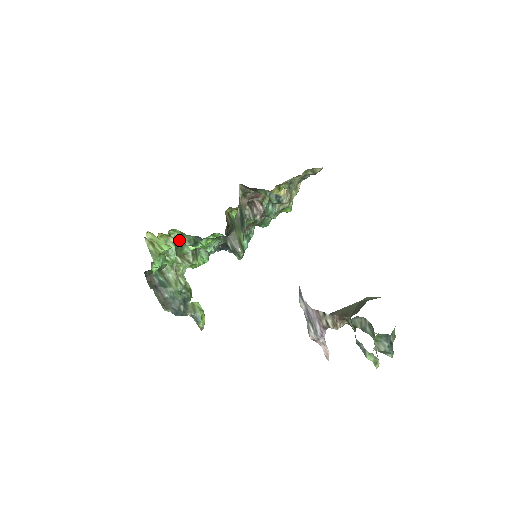
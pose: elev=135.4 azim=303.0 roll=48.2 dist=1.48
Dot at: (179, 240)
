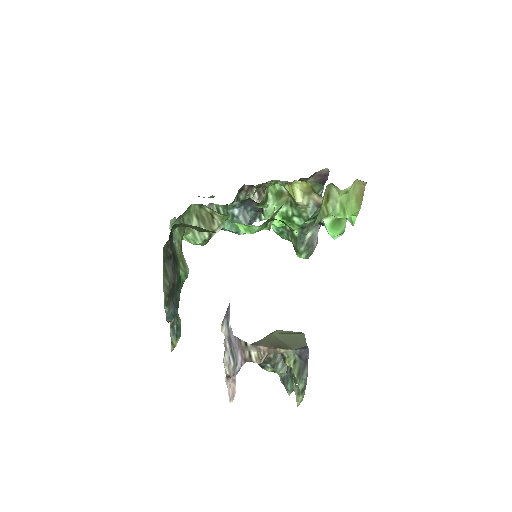
Dot at: occluded
